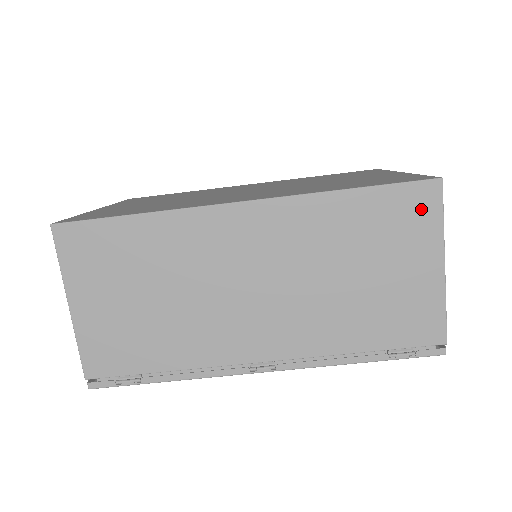
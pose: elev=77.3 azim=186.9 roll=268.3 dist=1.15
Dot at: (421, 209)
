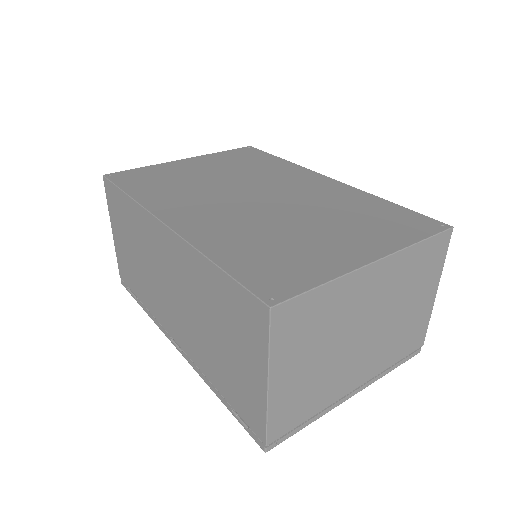
Dot at: (254, 321)
